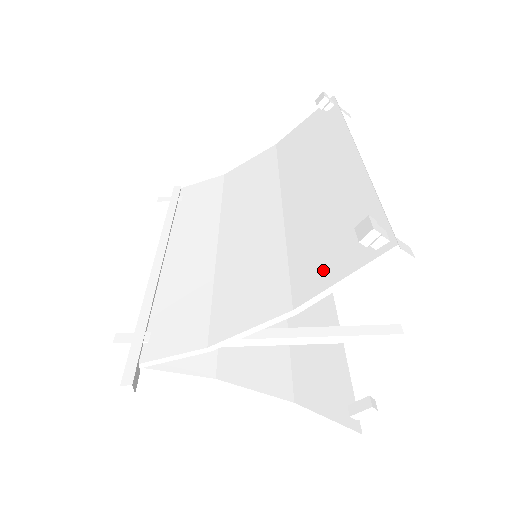
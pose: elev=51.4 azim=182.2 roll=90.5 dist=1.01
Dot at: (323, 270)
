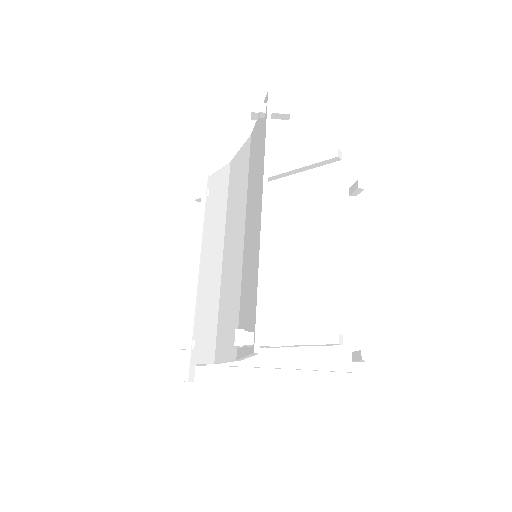
Dot at: occluded
